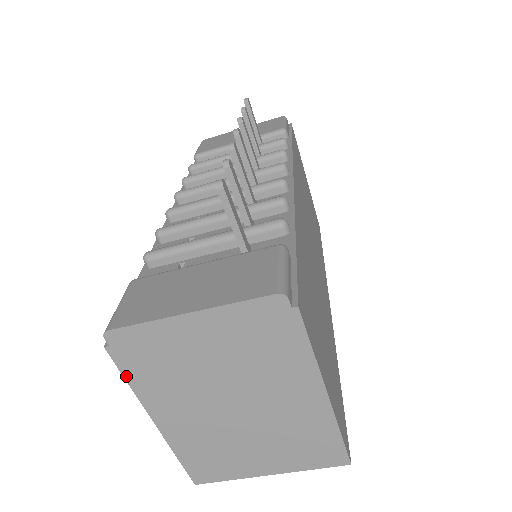
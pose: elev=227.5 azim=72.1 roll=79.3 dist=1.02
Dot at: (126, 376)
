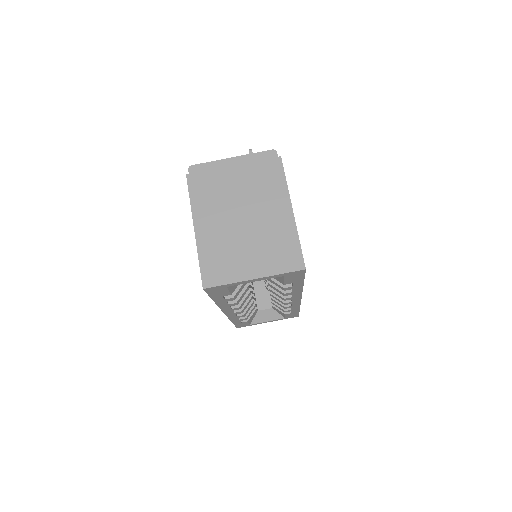
Dot at: (190, 193)
